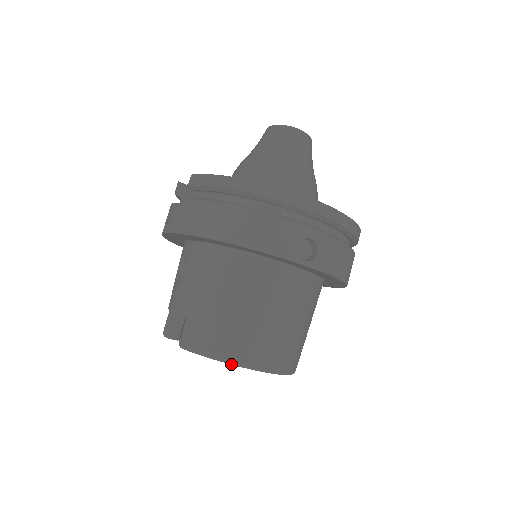
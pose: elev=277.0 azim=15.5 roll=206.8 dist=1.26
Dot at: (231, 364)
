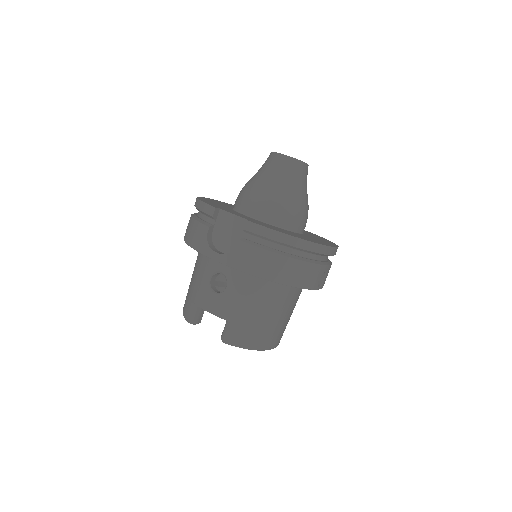
Dot at: (261, 350)
